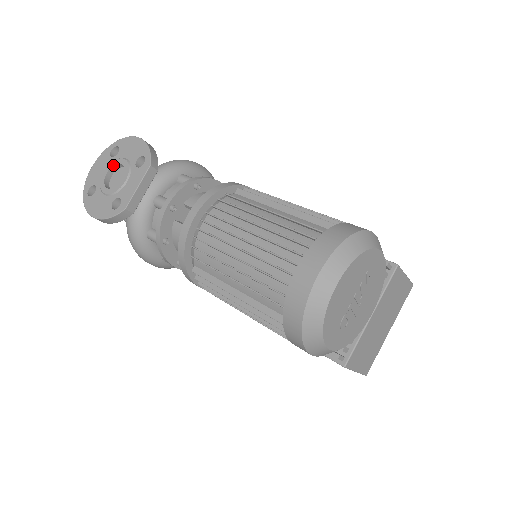
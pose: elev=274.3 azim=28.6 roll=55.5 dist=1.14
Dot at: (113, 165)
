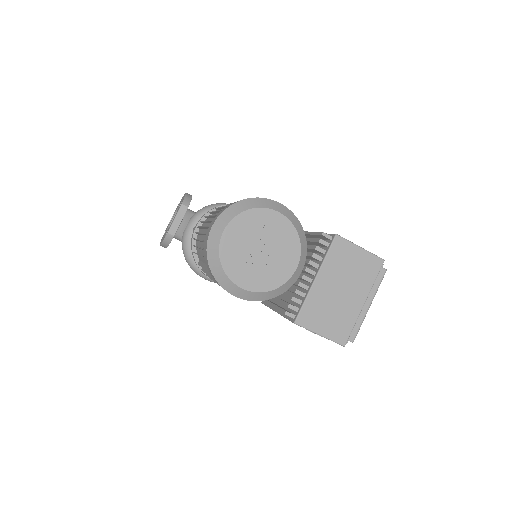
Dot at: (174, 213)
